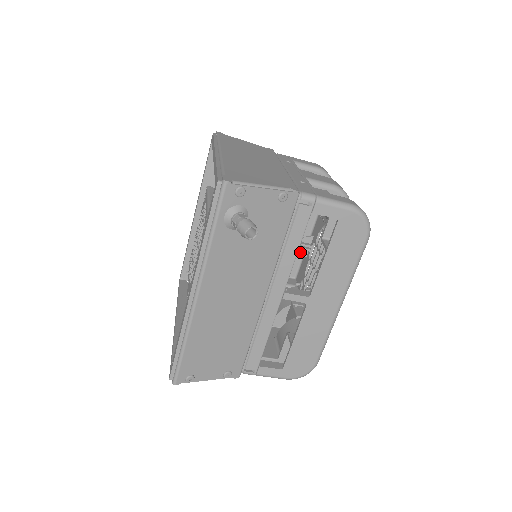
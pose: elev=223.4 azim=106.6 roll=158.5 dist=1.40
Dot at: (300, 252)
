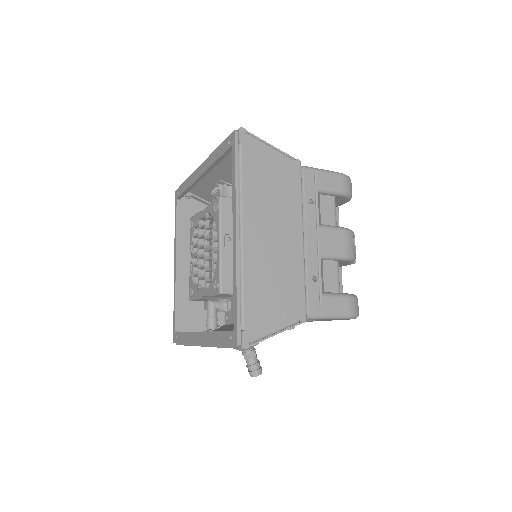
Dot at: occluded
